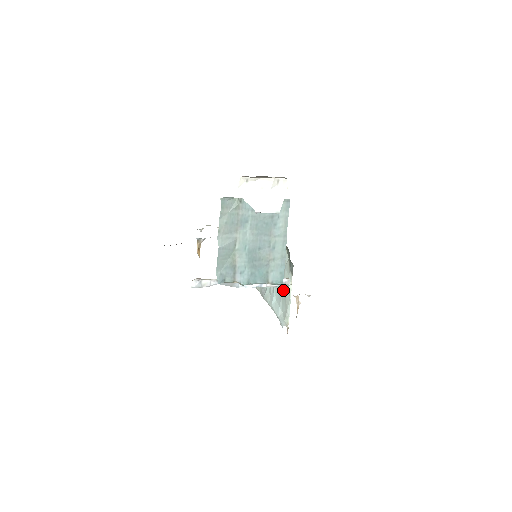
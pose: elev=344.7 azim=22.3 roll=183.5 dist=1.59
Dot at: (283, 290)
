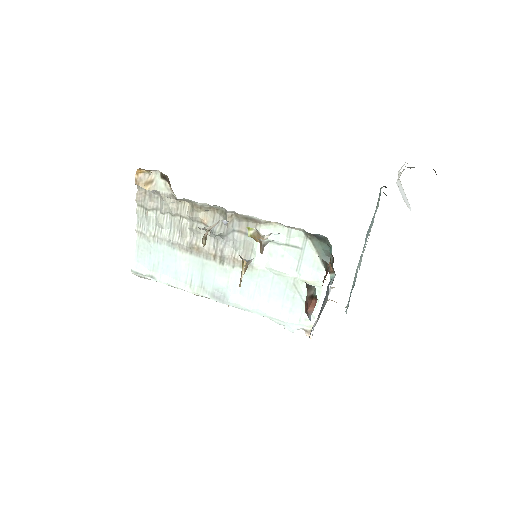
Dot at: (296, 289)
